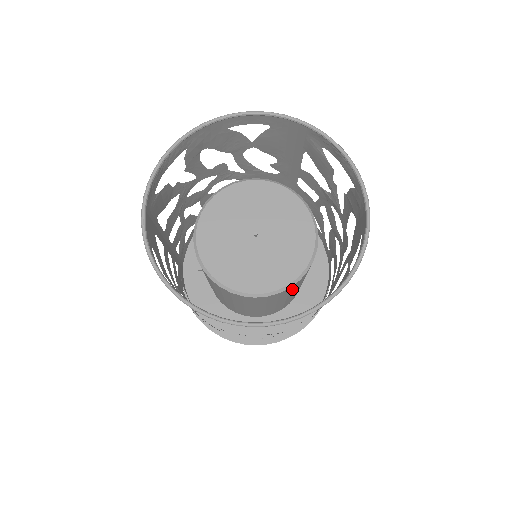
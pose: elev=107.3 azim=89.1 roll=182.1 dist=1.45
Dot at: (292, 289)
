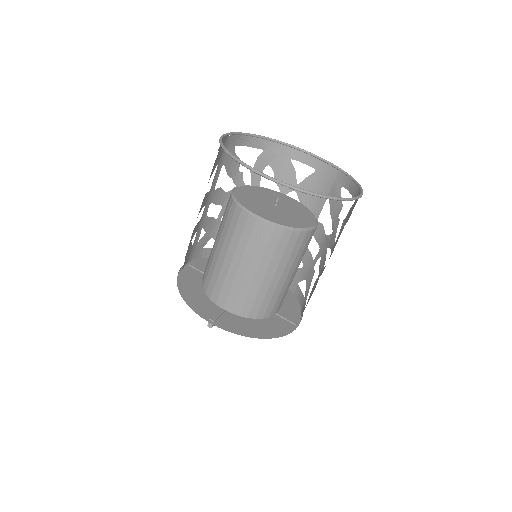
Dot at: (280, 246)
